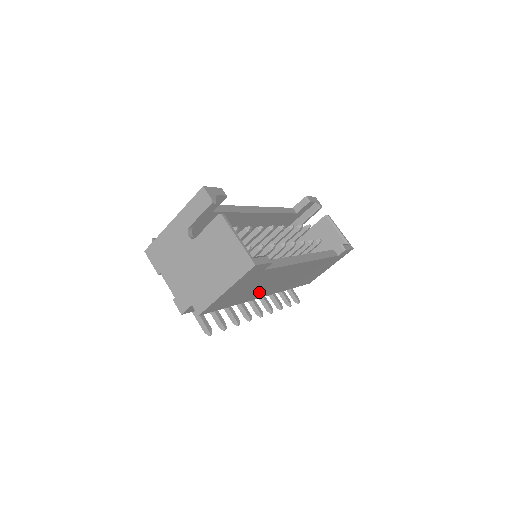
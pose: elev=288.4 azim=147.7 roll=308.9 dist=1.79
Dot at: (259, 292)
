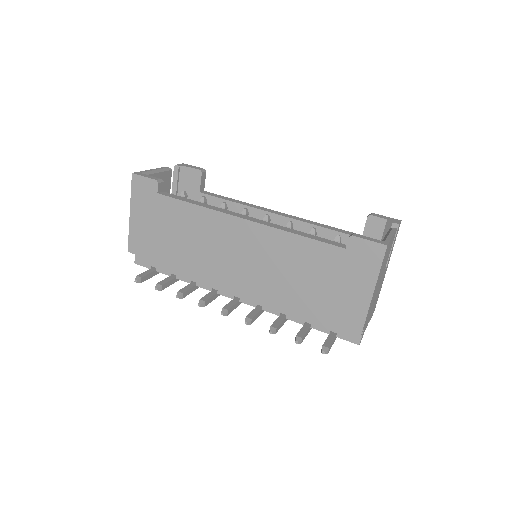
Dot at: (204, 261)
